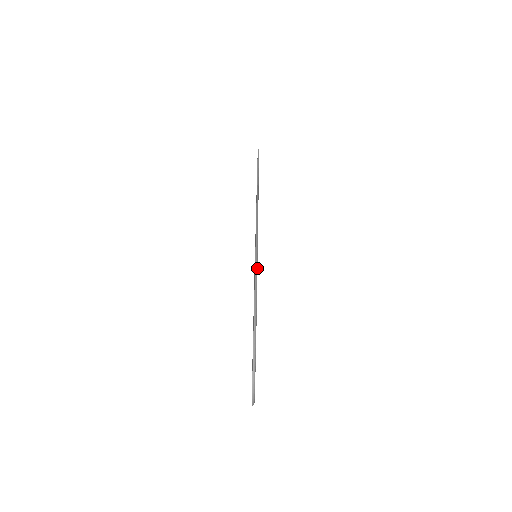
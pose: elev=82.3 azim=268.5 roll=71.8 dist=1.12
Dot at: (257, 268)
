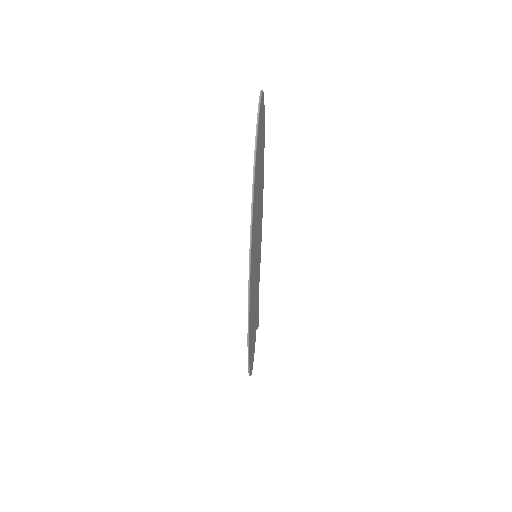
Dot at: occluded
